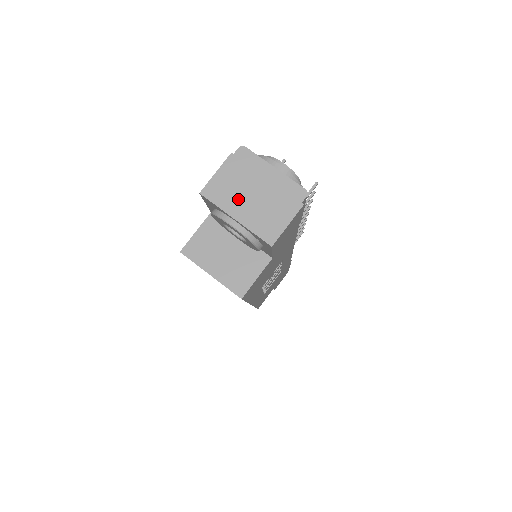
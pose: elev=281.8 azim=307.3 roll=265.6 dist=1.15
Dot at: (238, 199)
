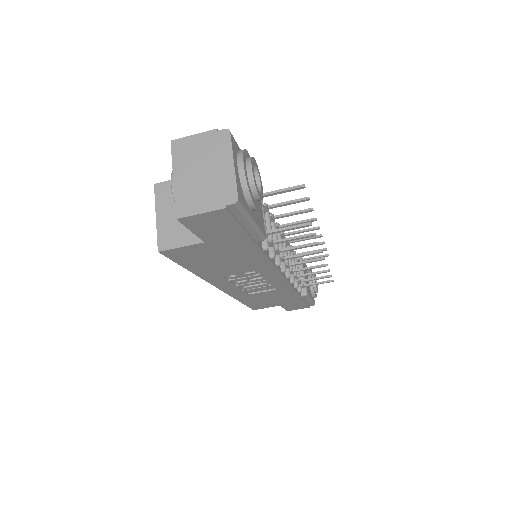
Dot at: (189, 166)
